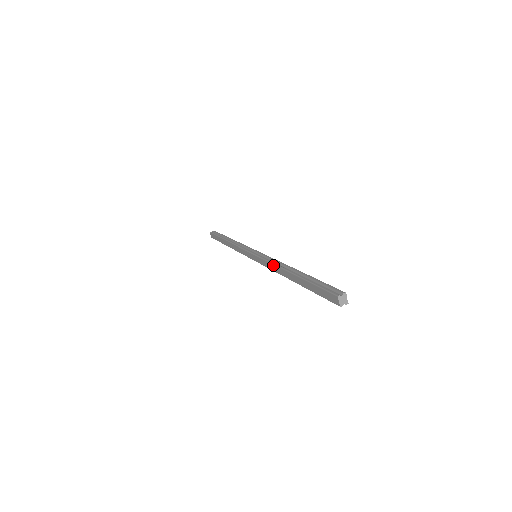
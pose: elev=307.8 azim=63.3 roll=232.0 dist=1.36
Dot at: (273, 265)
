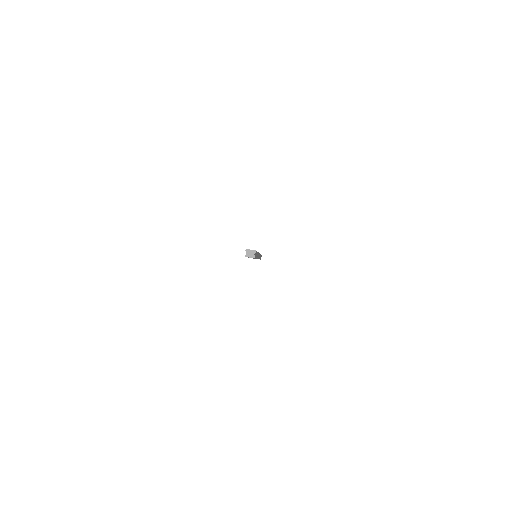
Dot at: occluded
